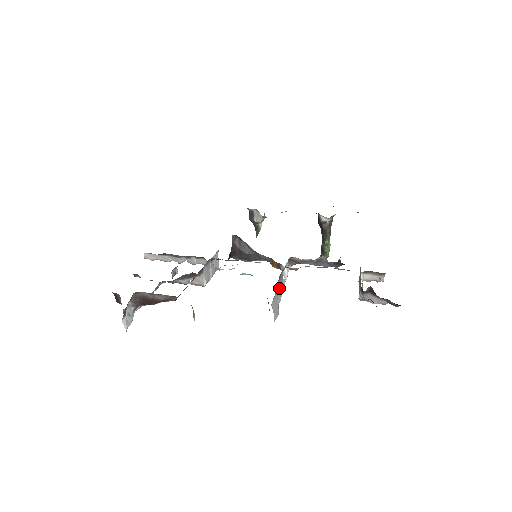
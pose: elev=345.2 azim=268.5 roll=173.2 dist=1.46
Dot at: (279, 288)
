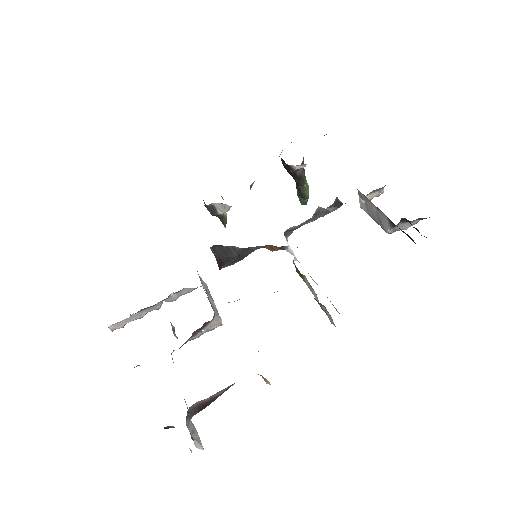
Dot at: occluded
